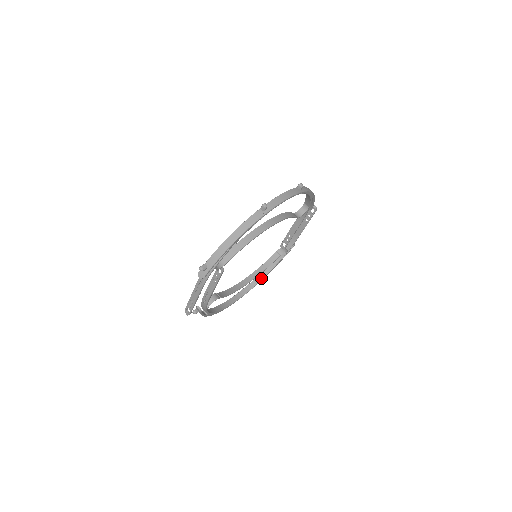
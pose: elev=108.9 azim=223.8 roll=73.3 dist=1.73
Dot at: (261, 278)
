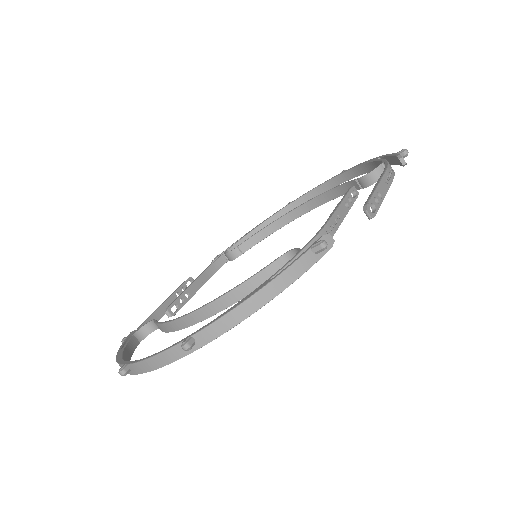
Dot at: (359, 173)
